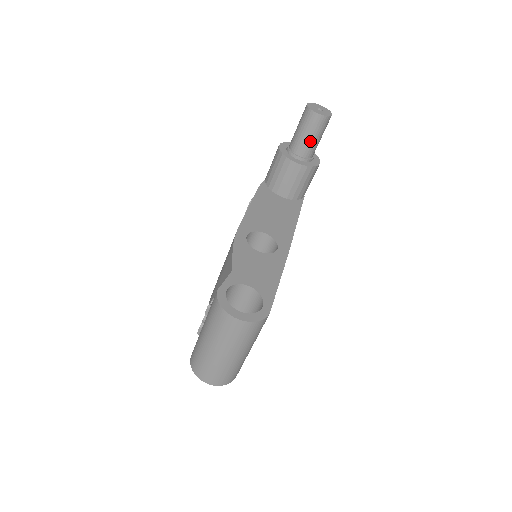
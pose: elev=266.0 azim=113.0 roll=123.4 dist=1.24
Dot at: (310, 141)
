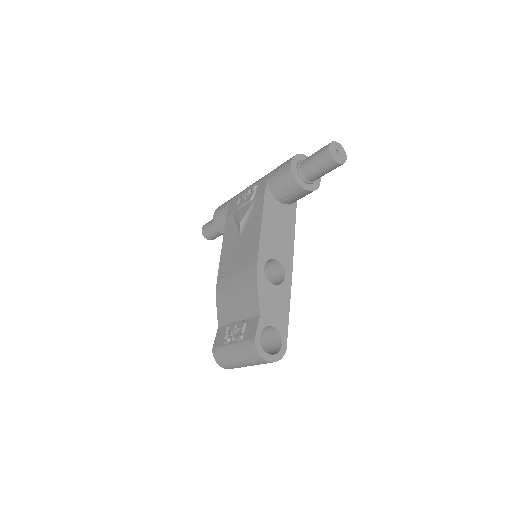
Dot at: (322, 175)
